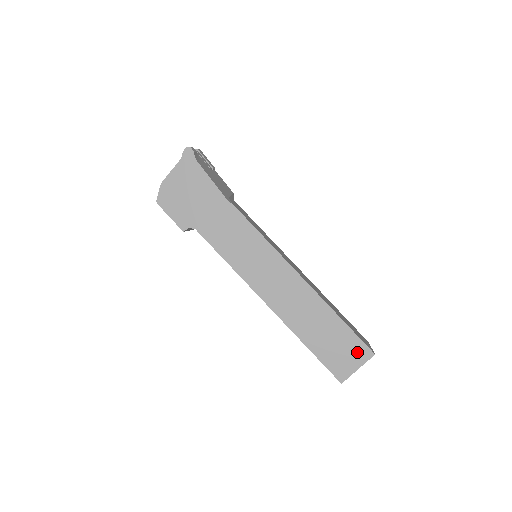
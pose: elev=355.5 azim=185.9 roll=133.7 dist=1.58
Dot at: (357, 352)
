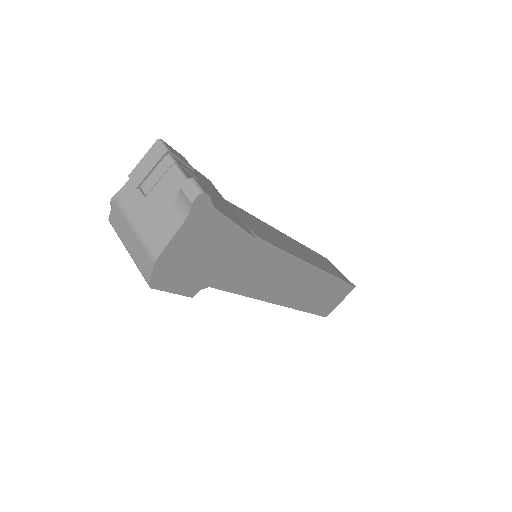
Dot at: (344, 293)
